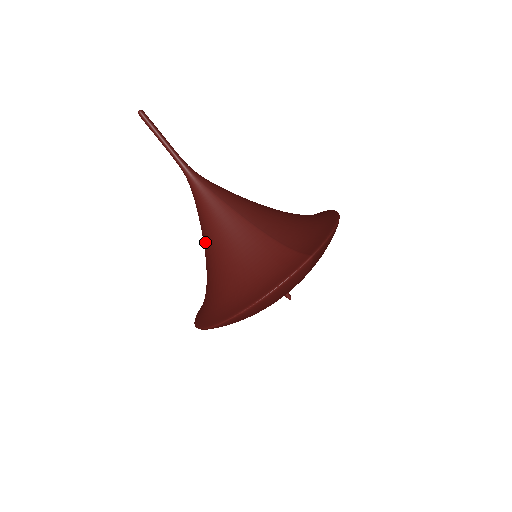
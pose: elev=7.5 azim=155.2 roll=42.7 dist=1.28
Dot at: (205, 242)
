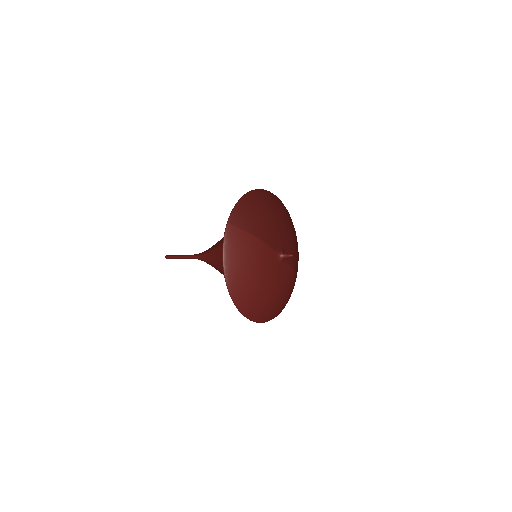
Dot at: occluded
